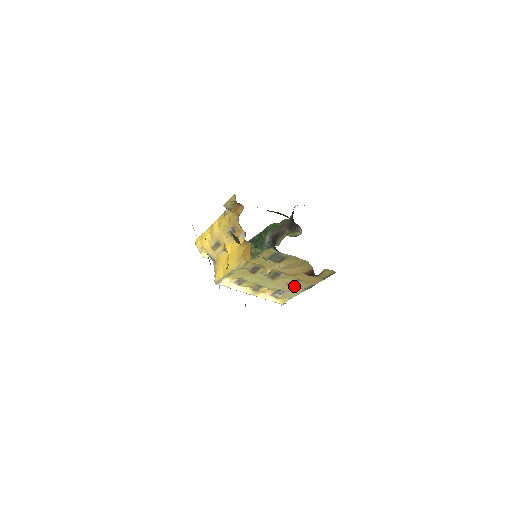
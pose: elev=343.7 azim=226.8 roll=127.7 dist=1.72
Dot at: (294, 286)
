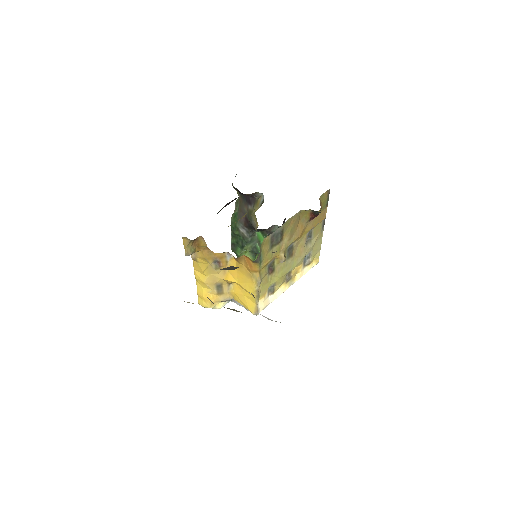
Dot at: (312, 239)
